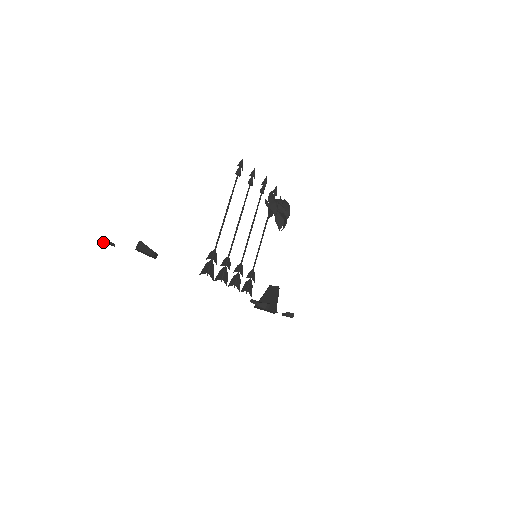
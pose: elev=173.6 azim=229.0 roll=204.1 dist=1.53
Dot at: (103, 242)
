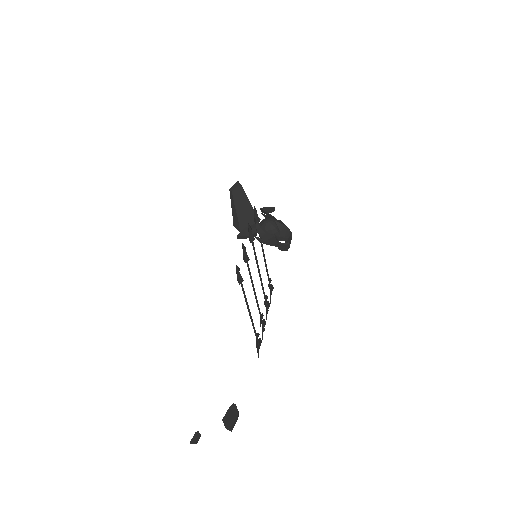
Dot at: occluded
